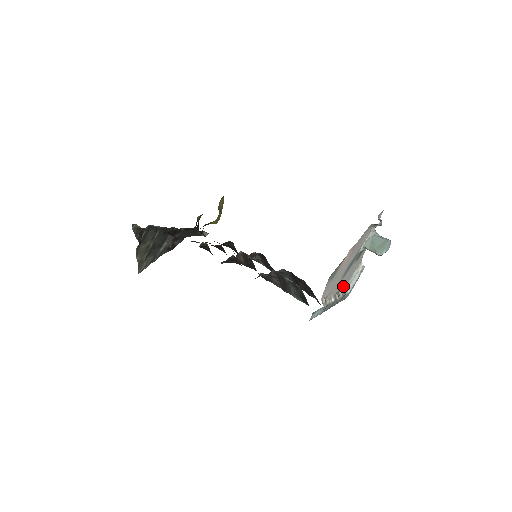
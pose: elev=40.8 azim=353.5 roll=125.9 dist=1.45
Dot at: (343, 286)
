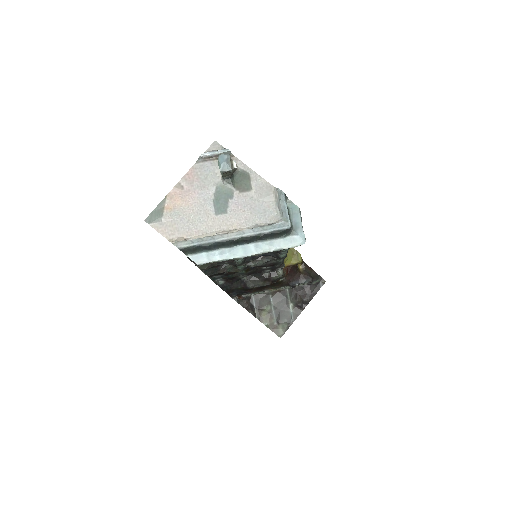
Dot at: (259, 219)
